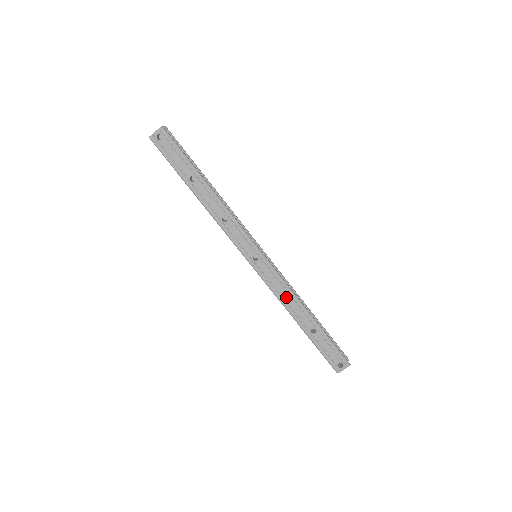
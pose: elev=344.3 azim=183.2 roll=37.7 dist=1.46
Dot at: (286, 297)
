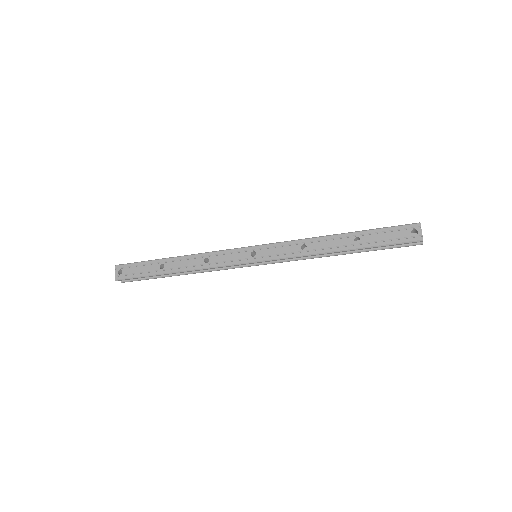
Dot at: occluded
